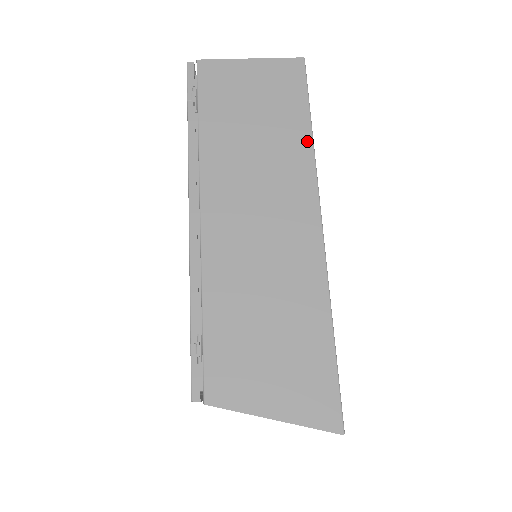
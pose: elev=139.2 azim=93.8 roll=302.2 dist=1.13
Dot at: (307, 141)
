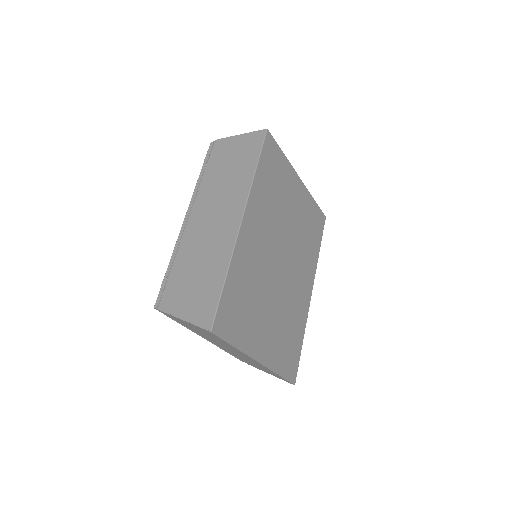
Dot at: (251, 175)
